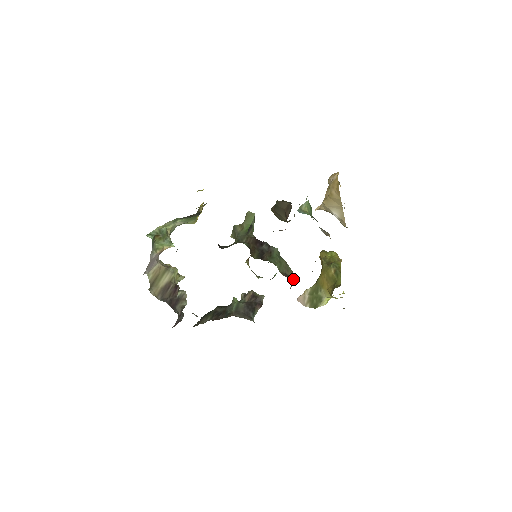
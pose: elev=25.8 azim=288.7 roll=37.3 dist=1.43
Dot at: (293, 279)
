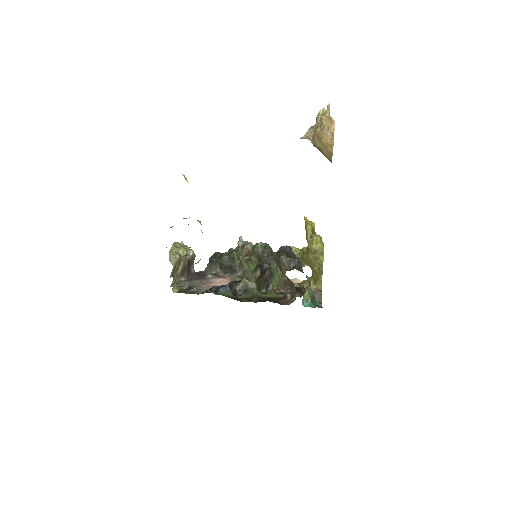
Dot at: (288, 284)
